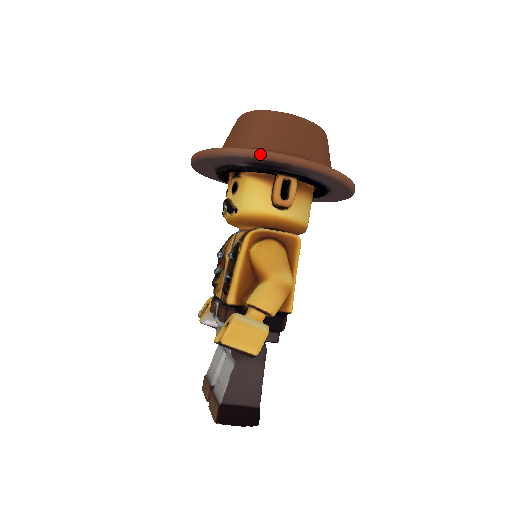
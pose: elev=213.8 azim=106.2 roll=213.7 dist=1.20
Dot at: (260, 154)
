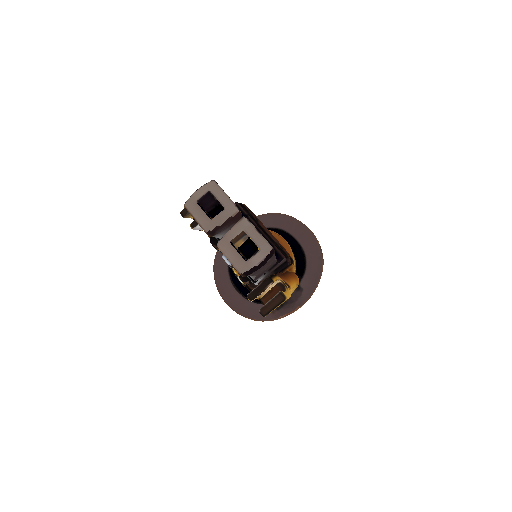
Dot at: occluded
